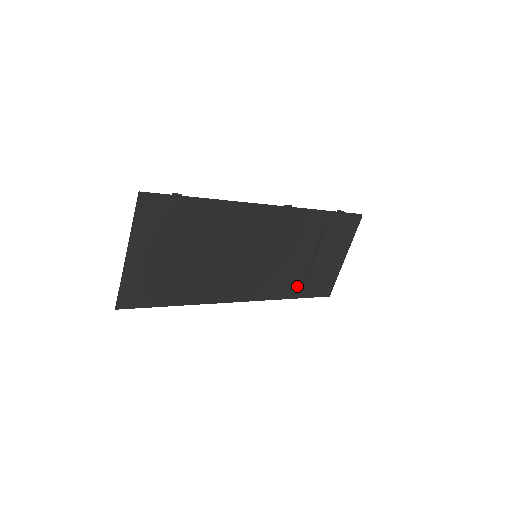
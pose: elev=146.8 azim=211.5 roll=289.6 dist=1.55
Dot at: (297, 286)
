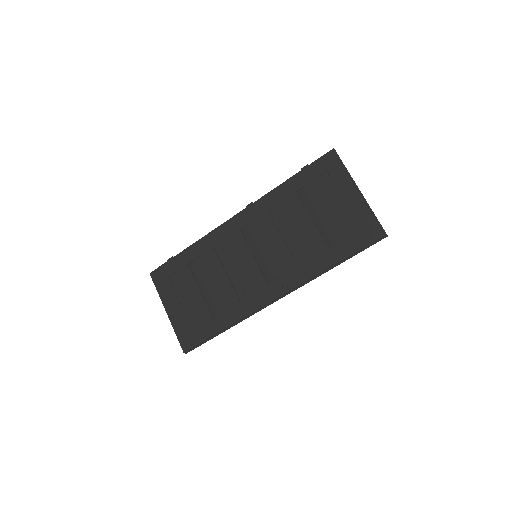
Dot at: (325, 252)
